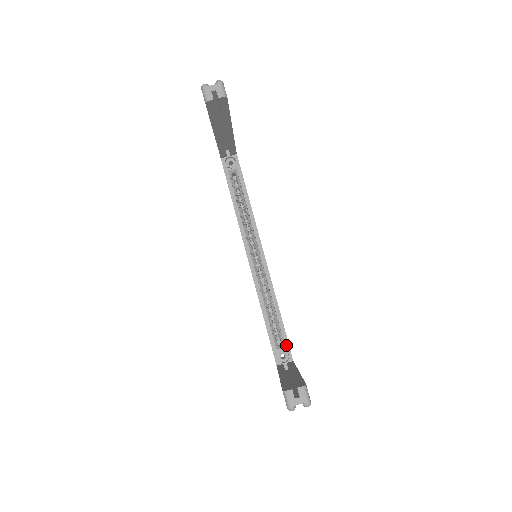
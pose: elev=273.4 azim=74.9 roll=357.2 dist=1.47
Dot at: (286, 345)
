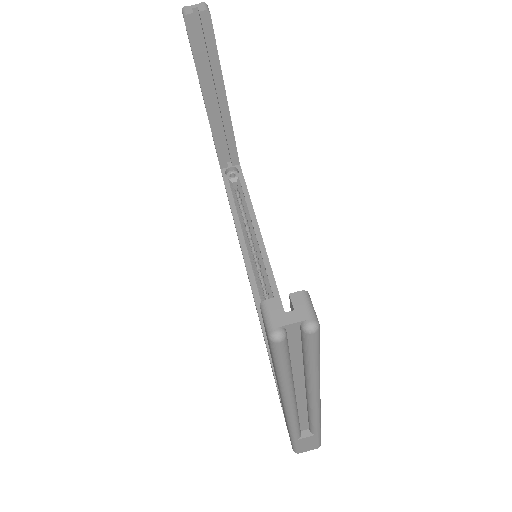
Dot at: occluded
